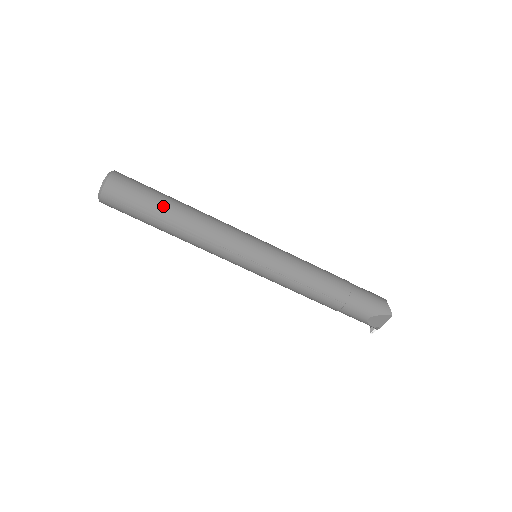
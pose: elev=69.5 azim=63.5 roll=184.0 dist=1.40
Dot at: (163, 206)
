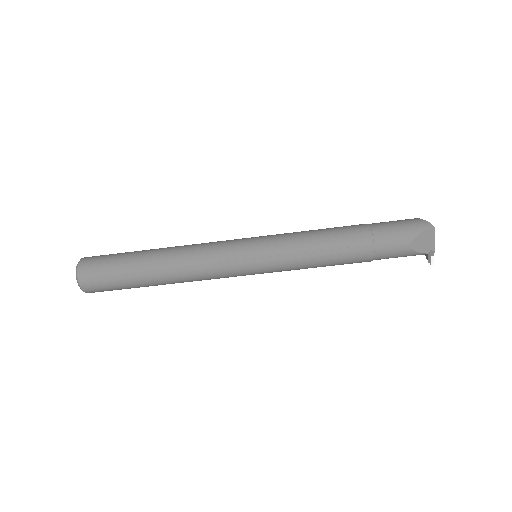
Dot at: (138, 259)
